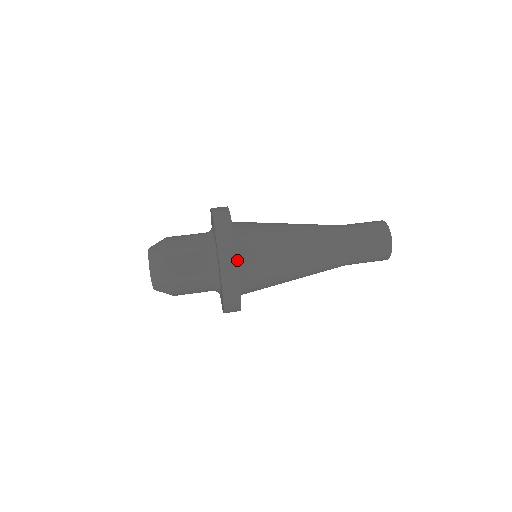
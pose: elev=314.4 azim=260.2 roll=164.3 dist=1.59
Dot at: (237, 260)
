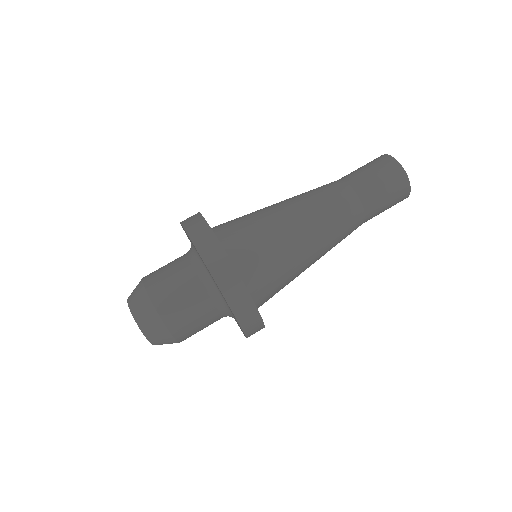
Dot at: (262, 321)
